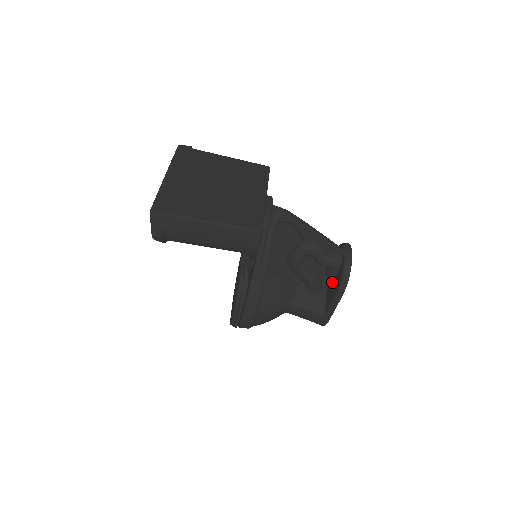
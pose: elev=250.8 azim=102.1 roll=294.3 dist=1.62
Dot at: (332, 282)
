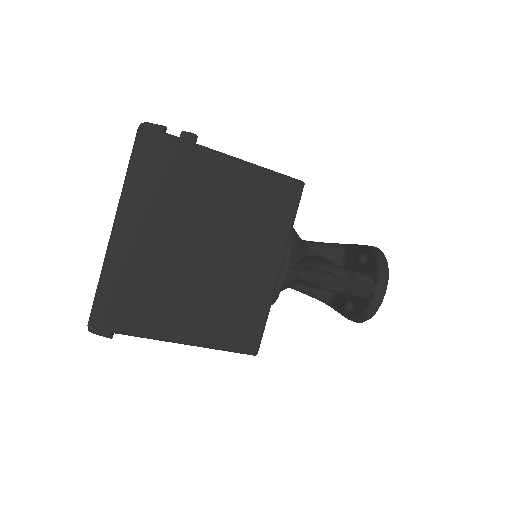
Dot at: (346, 306)
